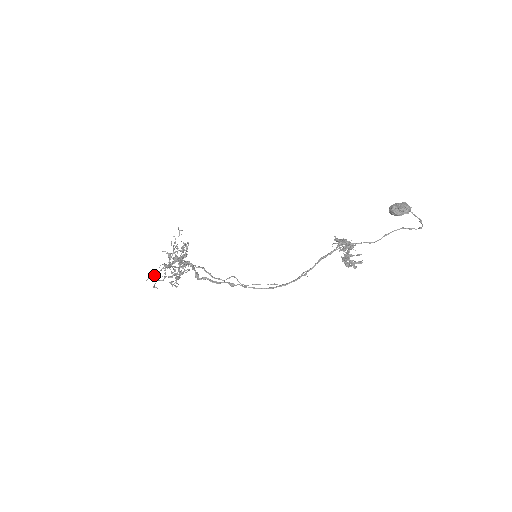
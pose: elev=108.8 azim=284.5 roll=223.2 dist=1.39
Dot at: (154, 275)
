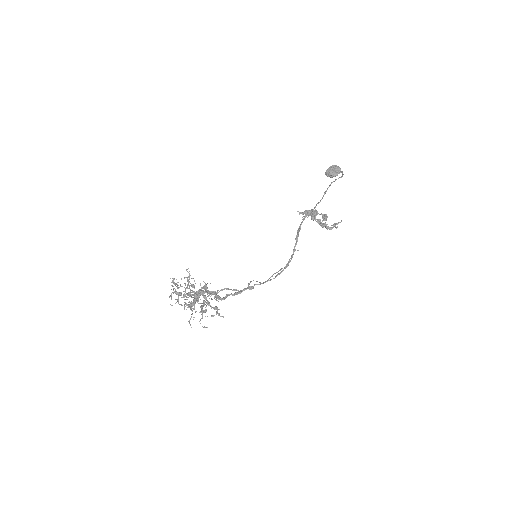
Dot at: occluded
